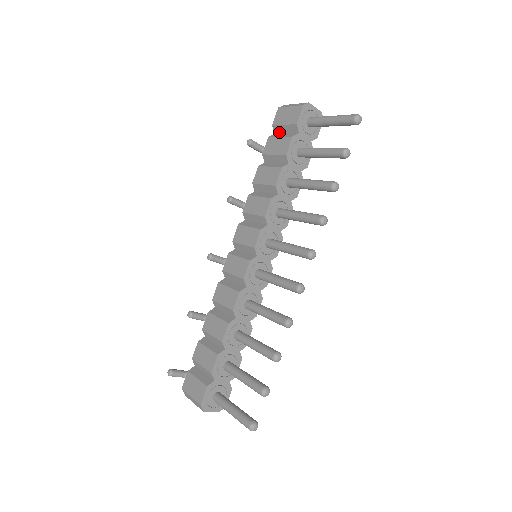
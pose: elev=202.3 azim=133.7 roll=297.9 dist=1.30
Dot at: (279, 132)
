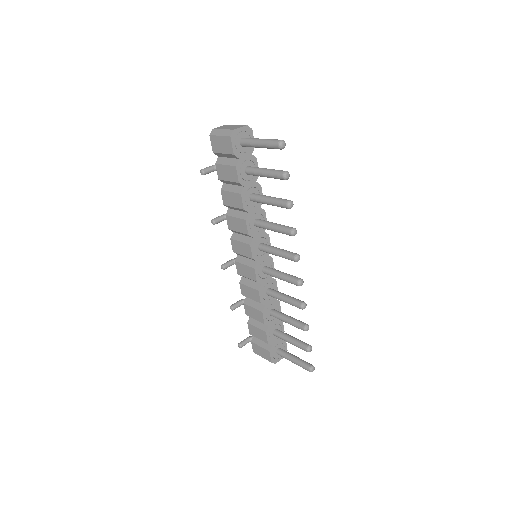
Dot at: (222, 156)
